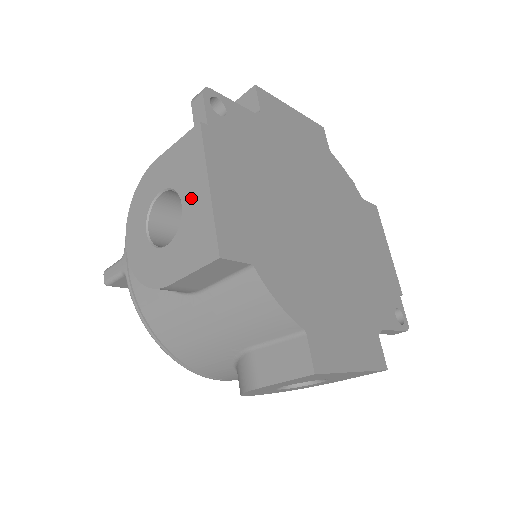
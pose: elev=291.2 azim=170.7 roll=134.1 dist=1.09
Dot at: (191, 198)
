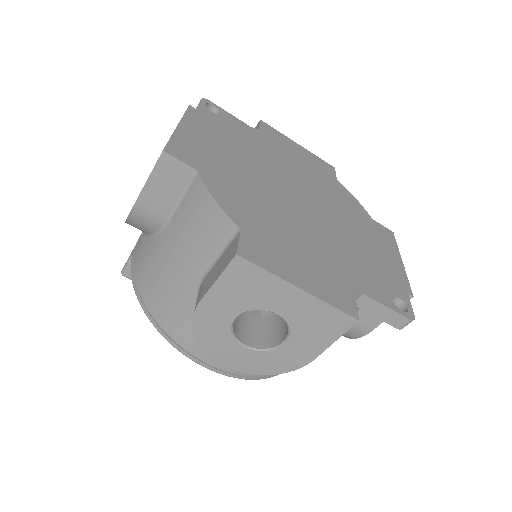
Dot at: occluded
